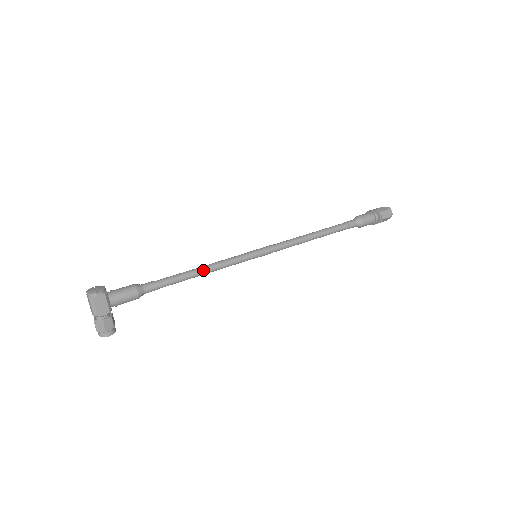
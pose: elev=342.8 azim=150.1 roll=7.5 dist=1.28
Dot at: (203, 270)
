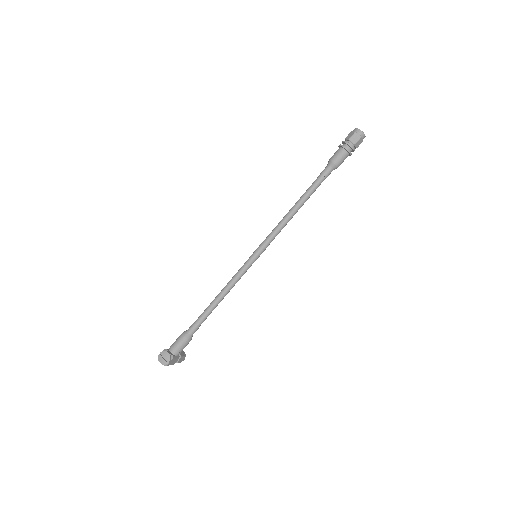
Dot at: occluded
